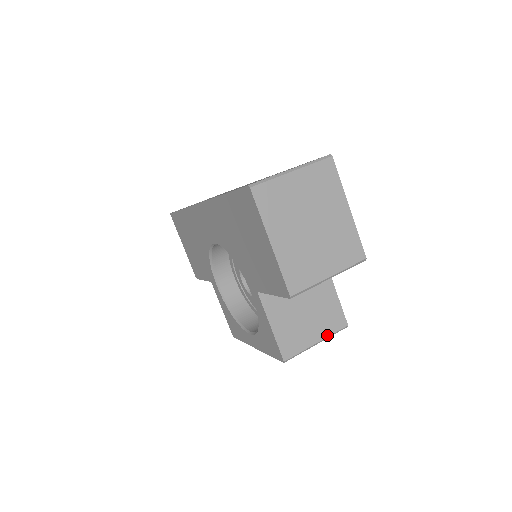
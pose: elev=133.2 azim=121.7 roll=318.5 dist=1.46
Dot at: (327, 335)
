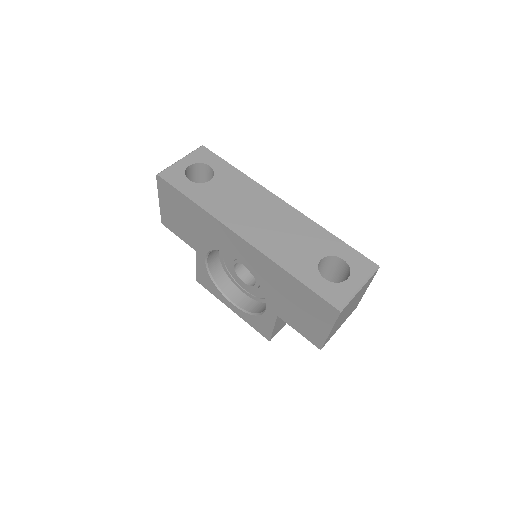
Dot at: occluded
